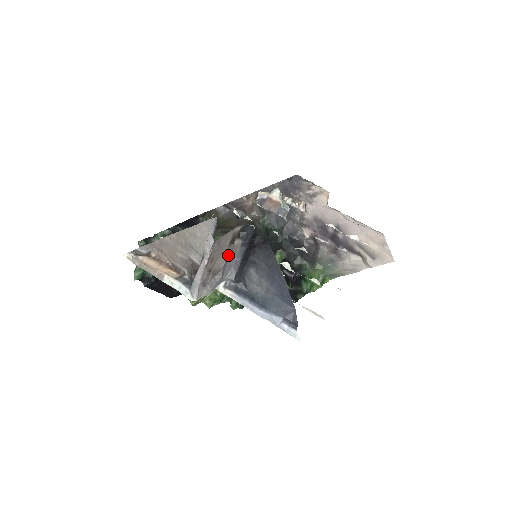
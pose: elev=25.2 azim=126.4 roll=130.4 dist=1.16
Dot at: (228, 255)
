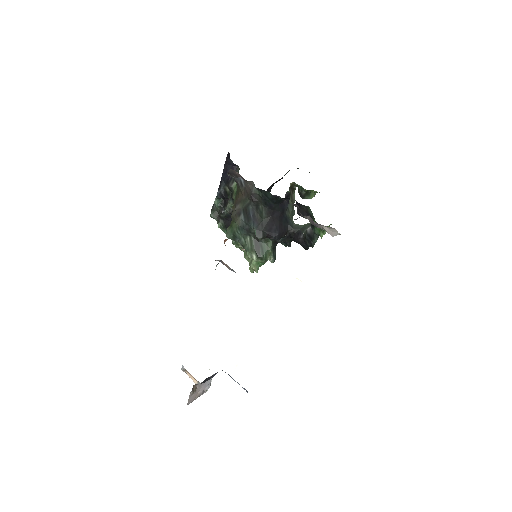
Dot at: (200, 388)
